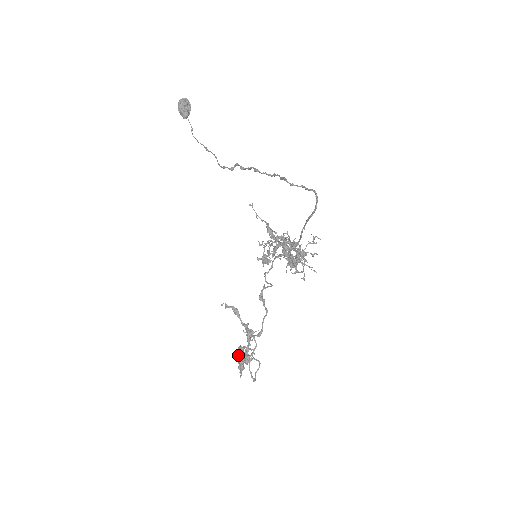
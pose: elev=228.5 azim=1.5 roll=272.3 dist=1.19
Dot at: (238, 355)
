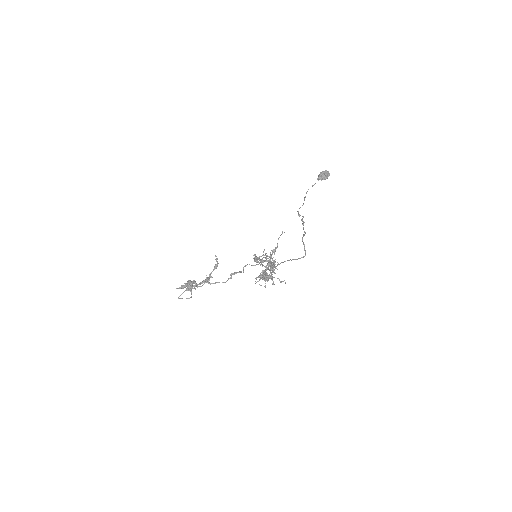
Dot at: (190, 281)
